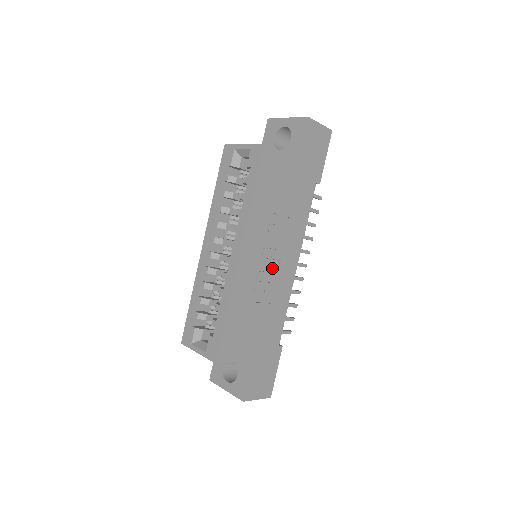
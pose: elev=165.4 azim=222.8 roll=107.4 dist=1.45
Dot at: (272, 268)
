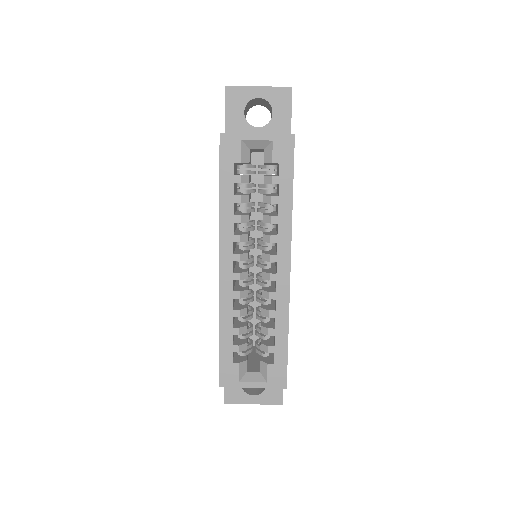
Dot at: occluded
